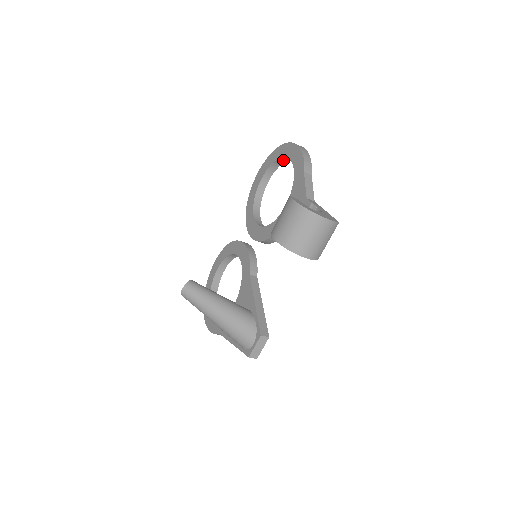
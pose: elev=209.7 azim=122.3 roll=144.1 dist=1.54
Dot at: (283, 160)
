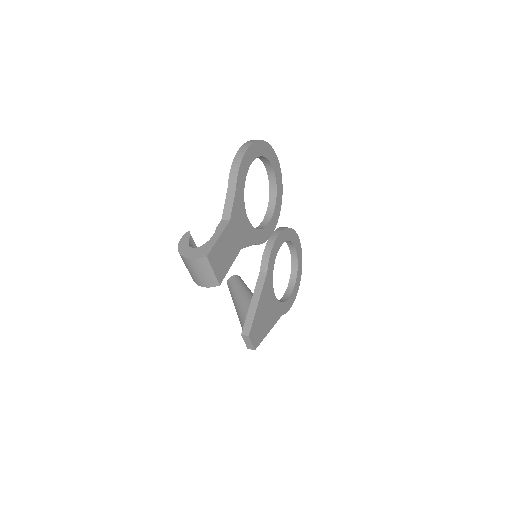
Dot at: occluded
